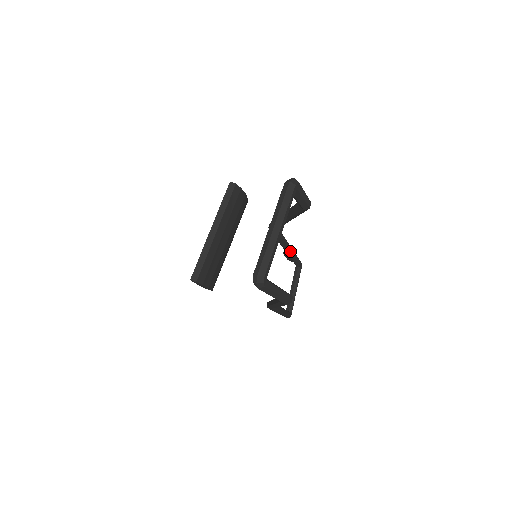
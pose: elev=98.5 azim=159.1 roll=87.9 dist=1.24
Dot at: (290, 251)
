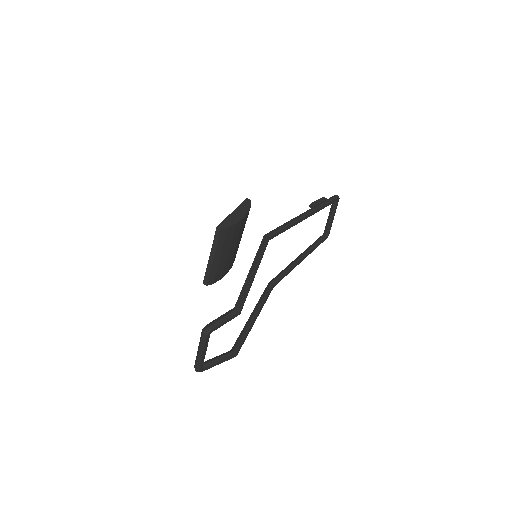
Dot at: occluded
